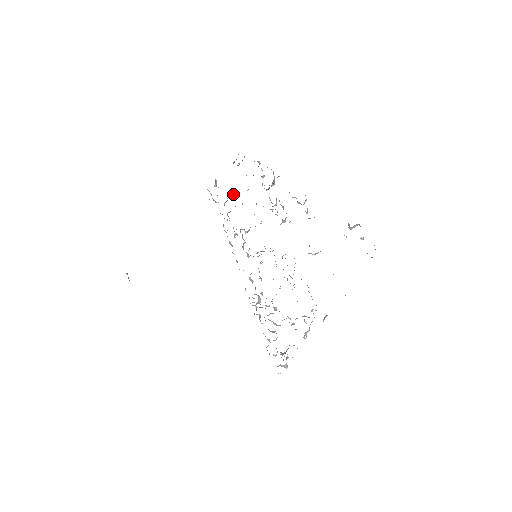
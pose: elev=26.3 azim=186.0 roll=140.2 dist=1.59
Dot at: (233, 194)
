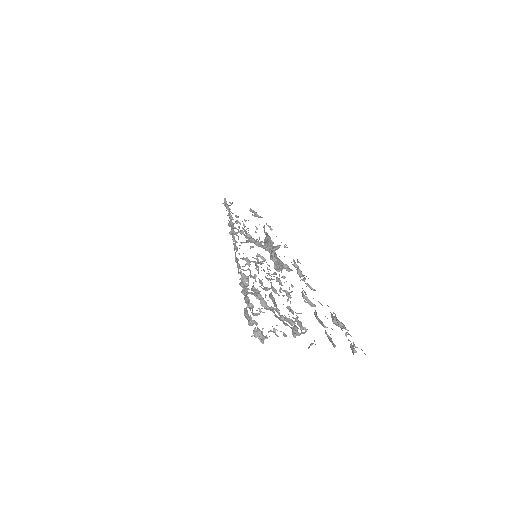
Dot at: occluded
